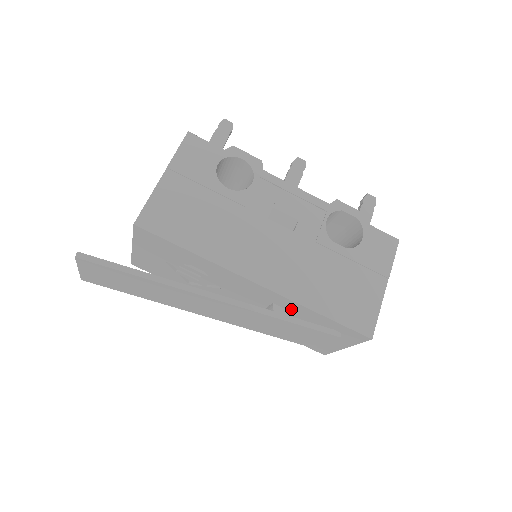
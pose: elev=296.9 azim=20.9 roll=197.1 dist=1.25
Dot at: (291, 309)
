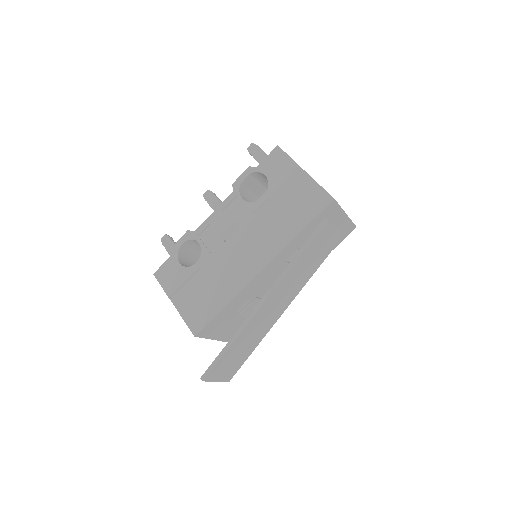
Dot at: (293, 250)
